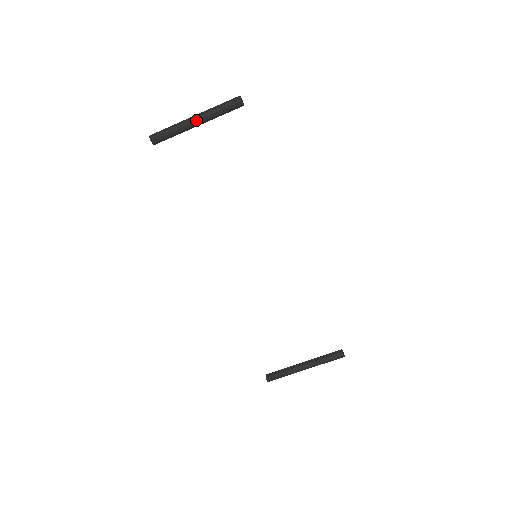
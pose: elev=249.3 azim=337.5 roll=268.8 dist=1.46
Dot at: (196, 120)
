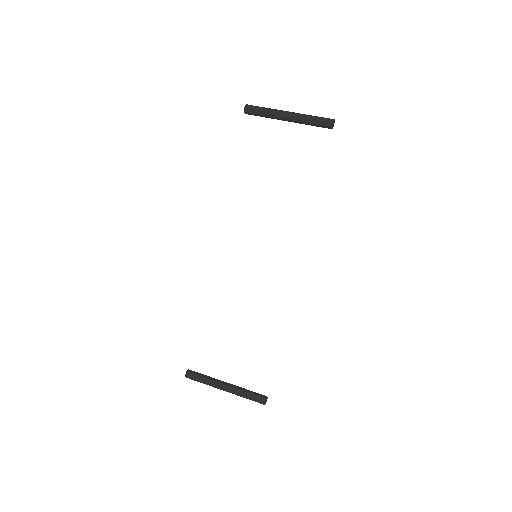
Dot at: (289, 115)
